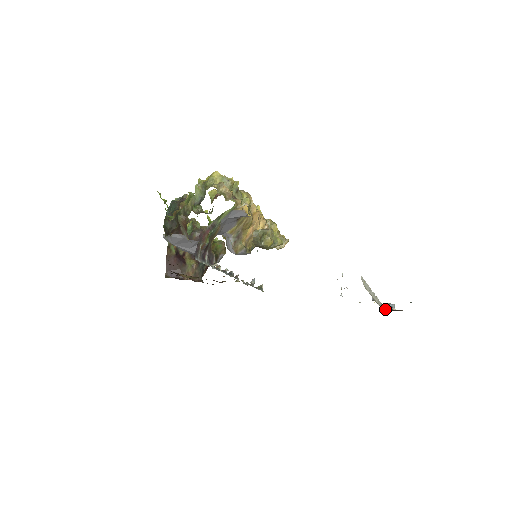
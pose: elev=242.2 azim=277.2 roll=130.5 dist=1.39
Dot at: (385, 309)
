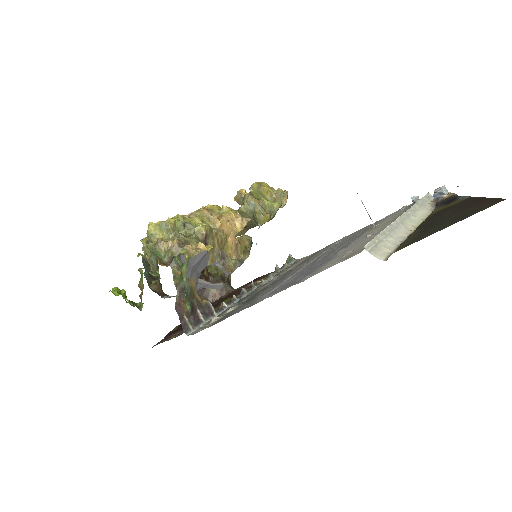
Dot at: (434, 202)
